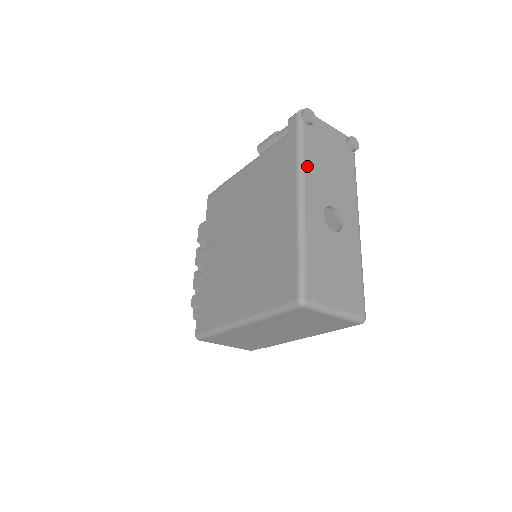
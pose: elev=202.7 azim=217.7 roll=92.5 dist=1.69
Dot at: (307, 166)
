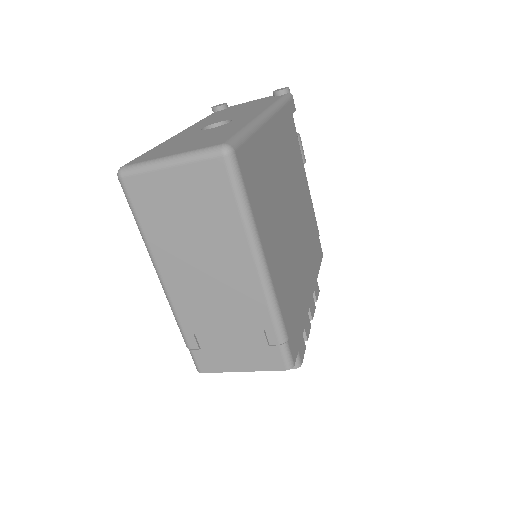
Dot at: (199, 122)
